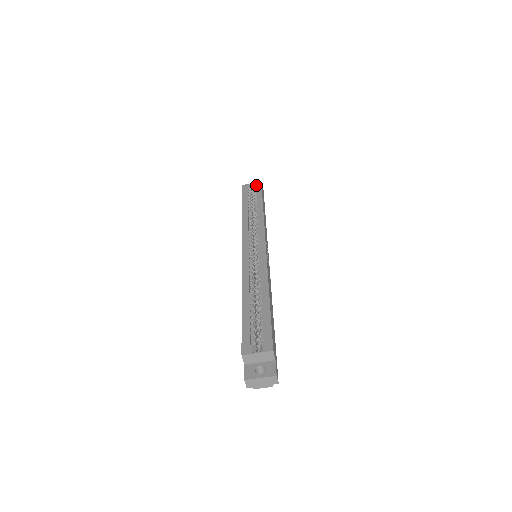
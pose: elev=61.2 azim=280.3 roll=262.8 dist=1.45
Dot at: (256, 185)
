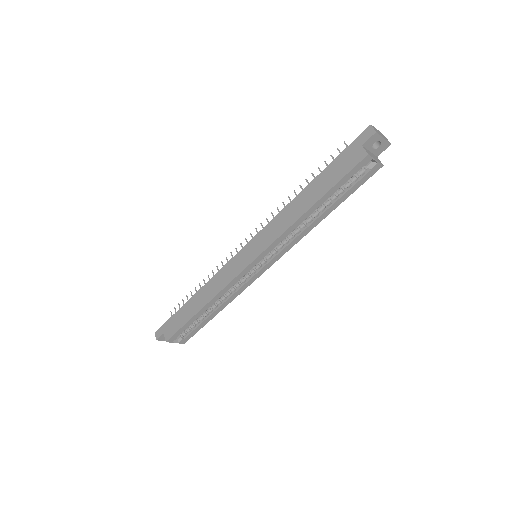
Dot at: (372, 170)
